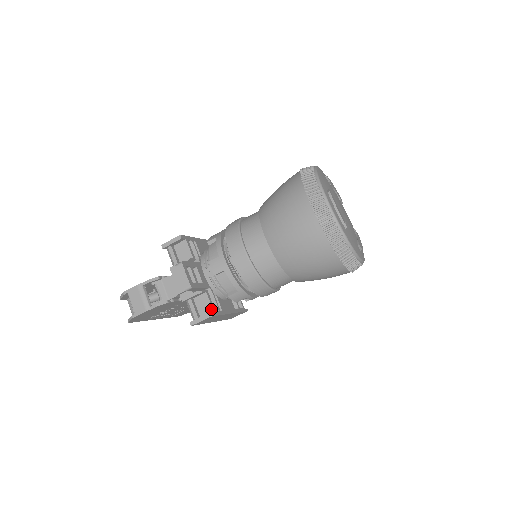
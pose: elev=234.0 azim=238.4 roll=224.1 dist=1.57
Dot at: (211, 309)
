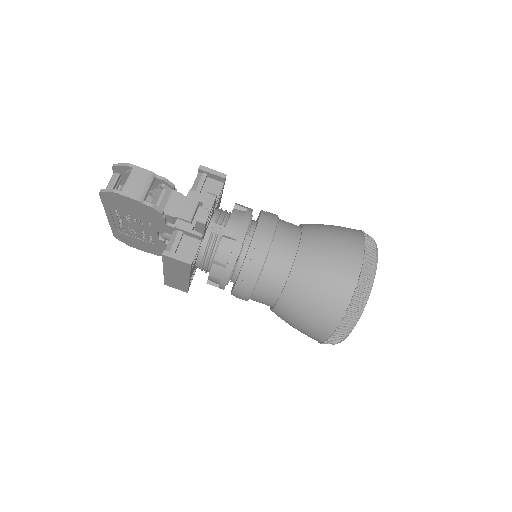
Dot at: (192, 258)
